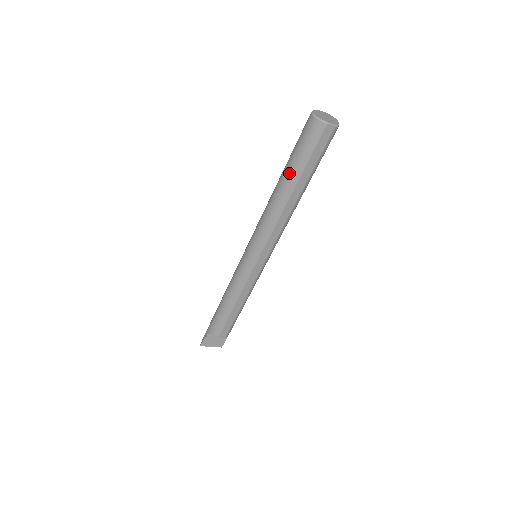
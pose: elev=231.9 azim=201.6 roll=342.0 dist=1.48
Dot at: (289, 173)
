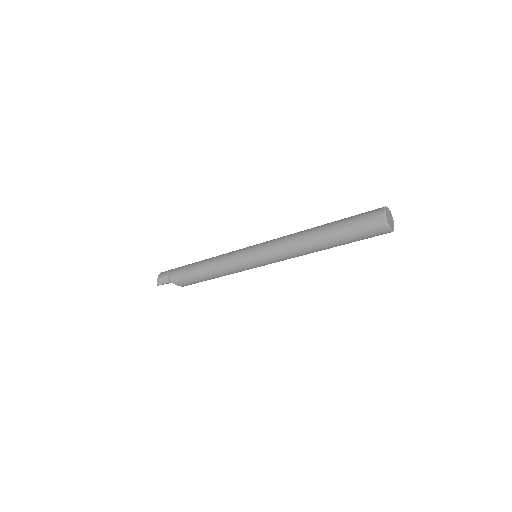
Dot at: (336, 241)
